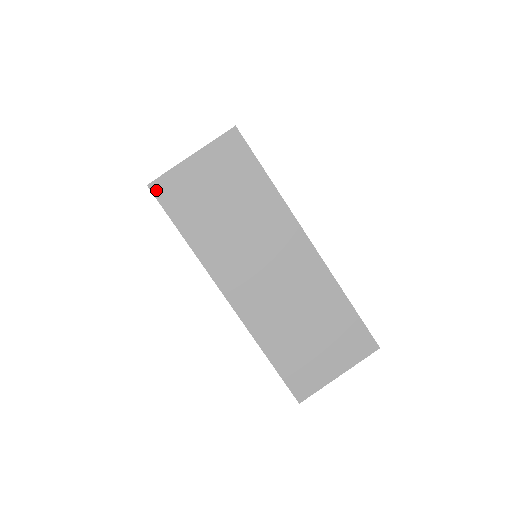
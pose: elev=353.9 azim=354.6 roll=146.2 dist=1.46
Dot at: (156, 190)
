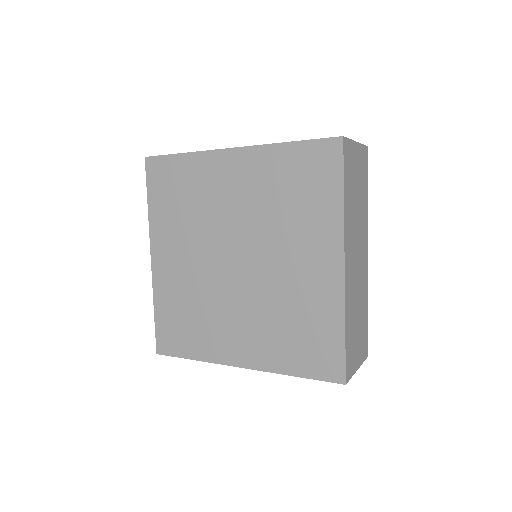
Dot at: (345, 145)
